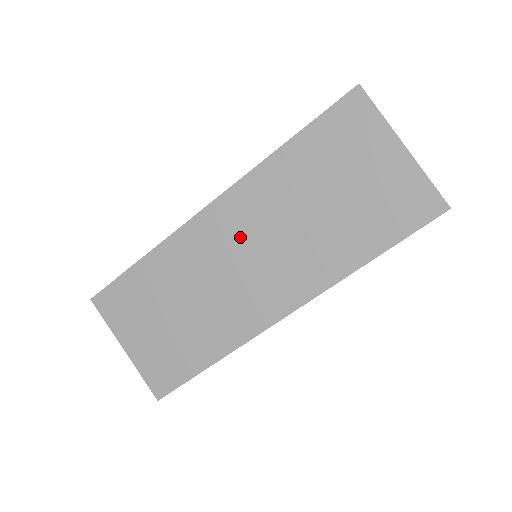
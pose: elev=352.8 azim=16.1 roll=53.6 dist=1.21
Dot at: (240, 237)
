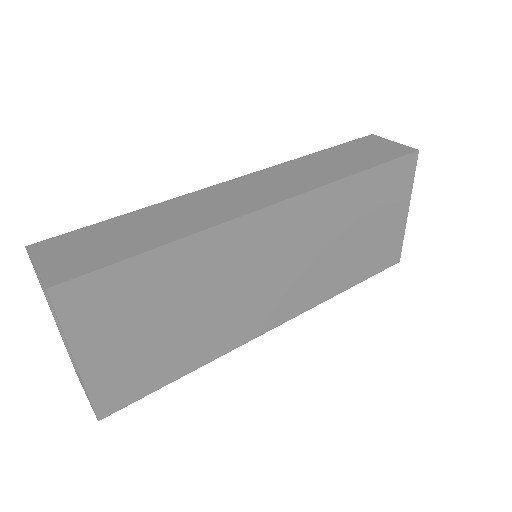
Dot at: (282, 248)
